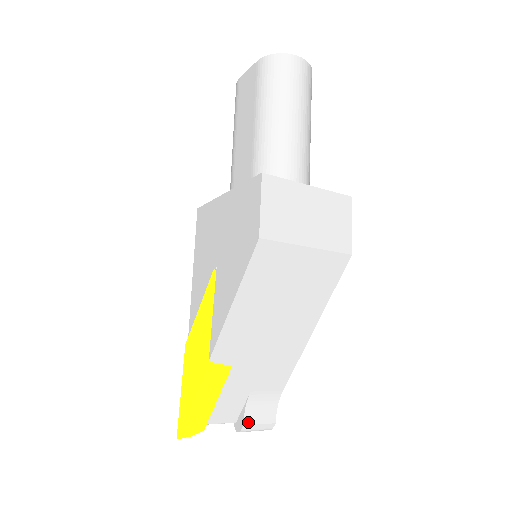
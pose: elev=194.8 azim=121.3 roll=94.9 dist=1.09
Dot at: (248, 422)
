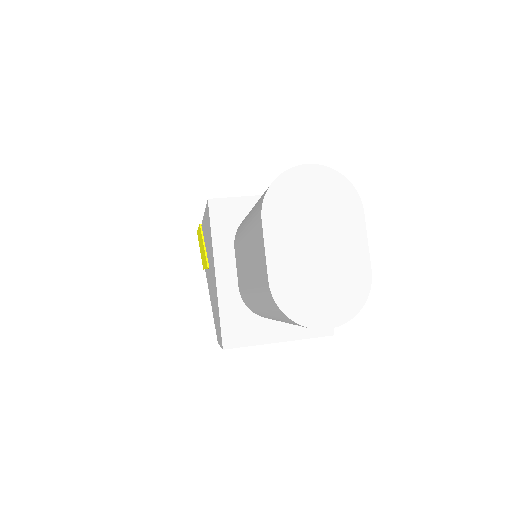
Dot at: occluded
